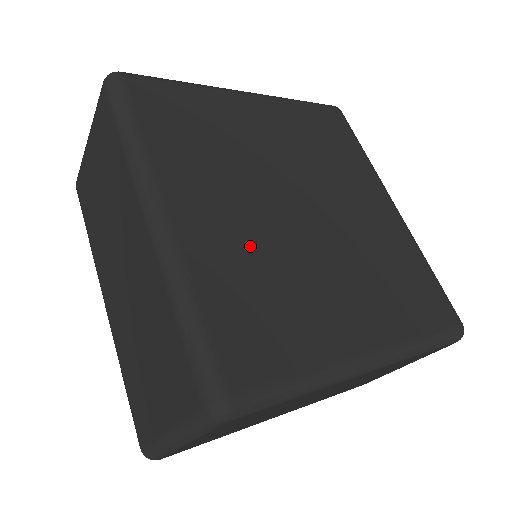
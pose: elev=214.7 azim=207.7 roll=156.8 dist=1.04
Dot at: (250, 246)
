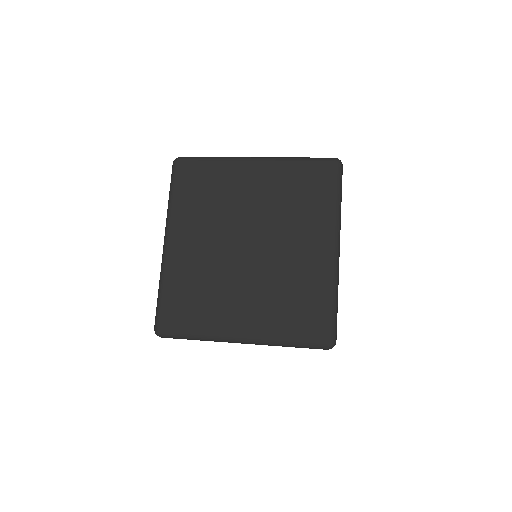
Dot at: (202, 265)
